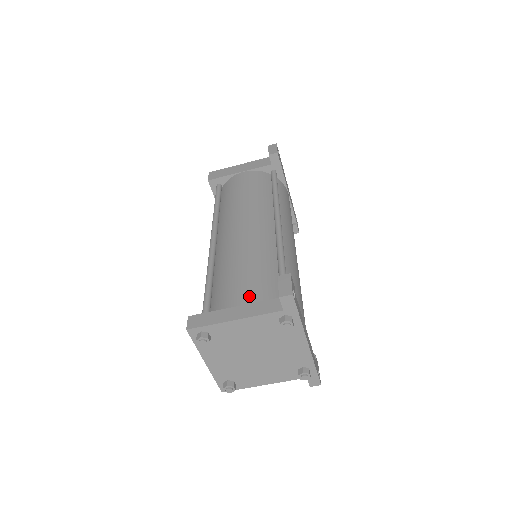
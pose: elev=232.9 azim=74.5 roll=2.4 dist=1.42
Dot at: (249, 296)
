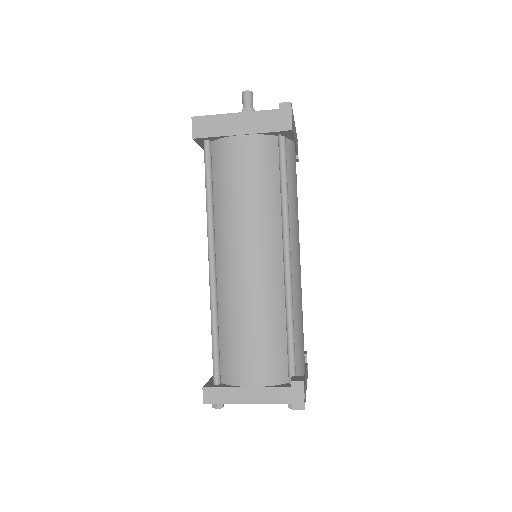
Dot at: (260, 376)
